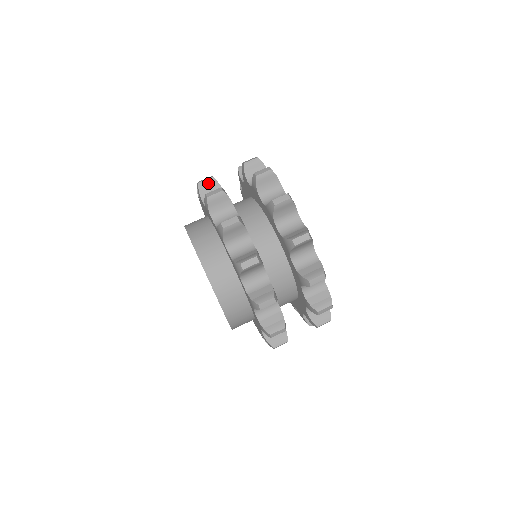
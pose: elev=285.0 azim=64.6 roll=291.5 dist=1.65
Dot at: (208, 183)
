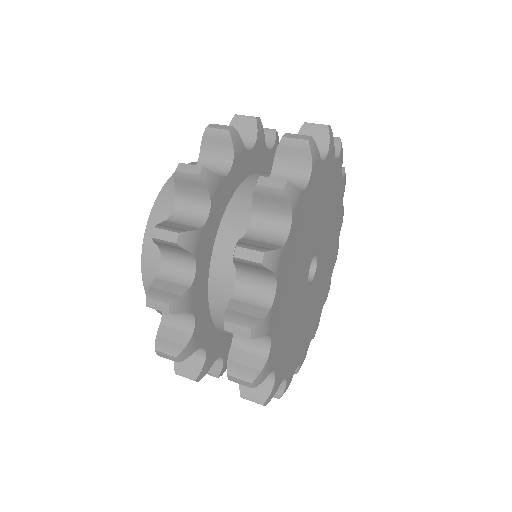
Dot at: (265, 132)
